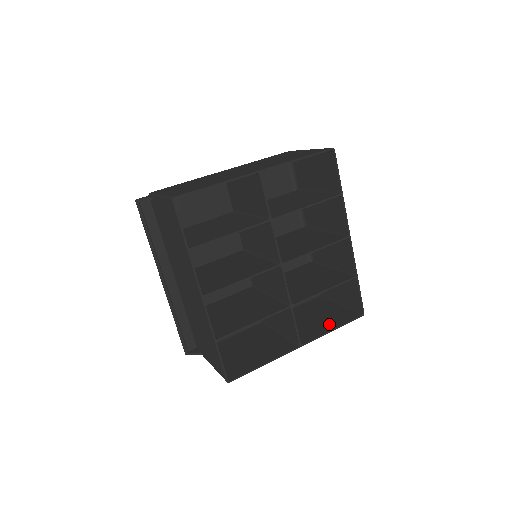
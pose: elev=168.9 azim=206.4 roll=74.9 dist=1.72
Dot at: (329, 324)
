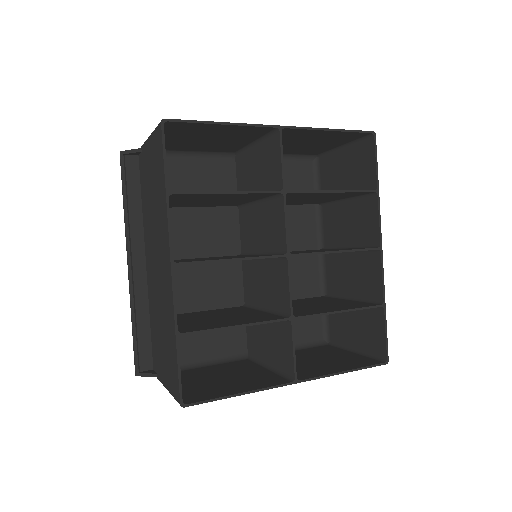
Dot at: (339, 366)
